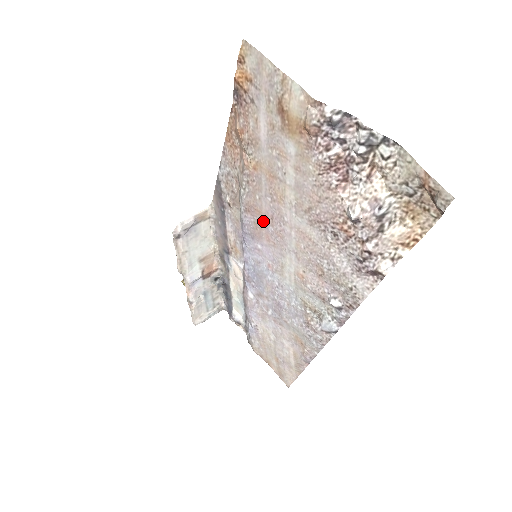
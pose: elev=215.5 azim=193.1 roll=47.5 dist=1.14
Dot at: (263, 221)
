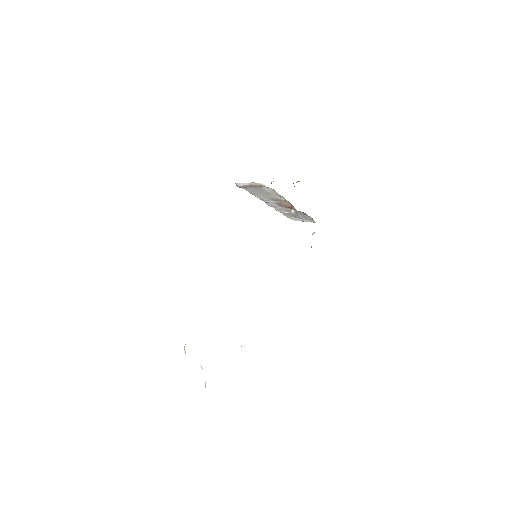
Dot at: occluded
